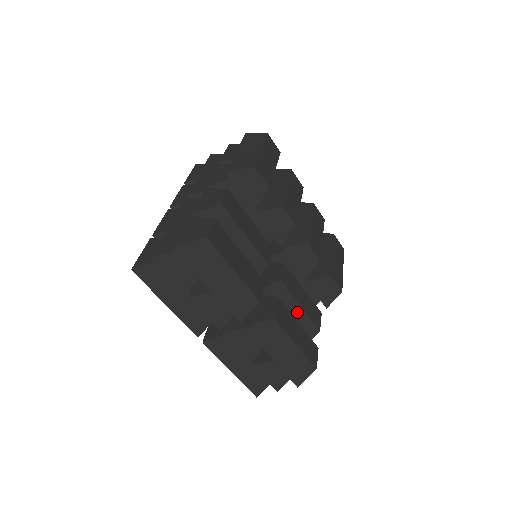
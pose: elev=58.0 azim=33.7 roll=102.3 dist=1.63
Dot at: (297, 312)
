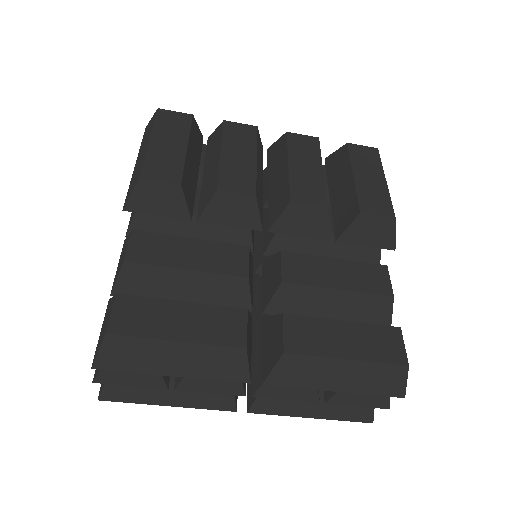
Dot at: (340, 298)
